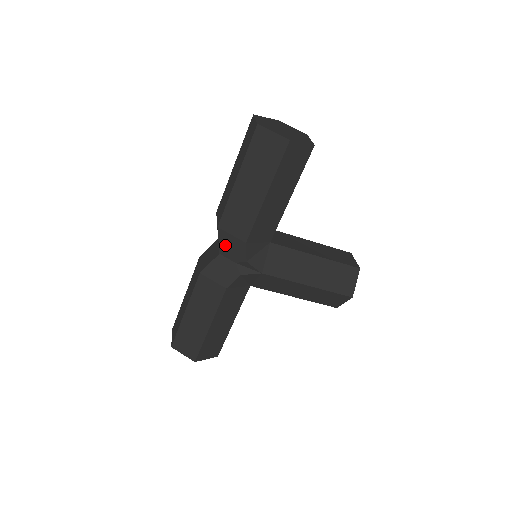
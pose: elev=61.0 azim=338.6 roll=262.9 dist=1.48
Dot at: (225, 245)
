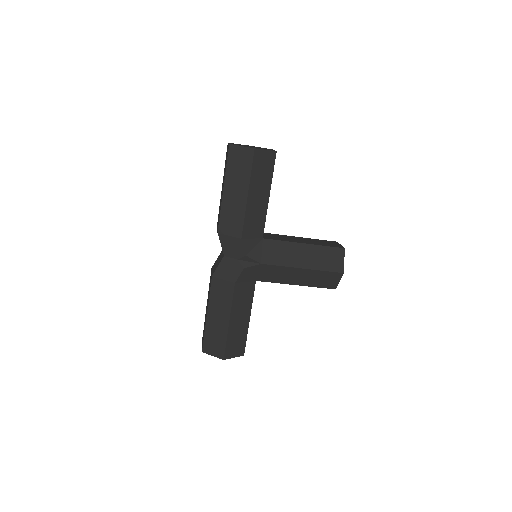
Dot at: (226, 247)
